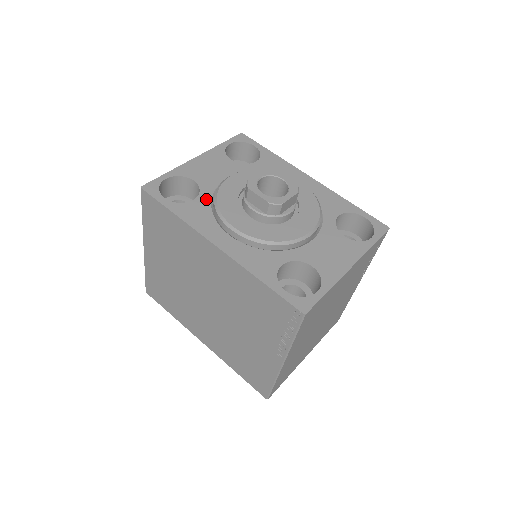
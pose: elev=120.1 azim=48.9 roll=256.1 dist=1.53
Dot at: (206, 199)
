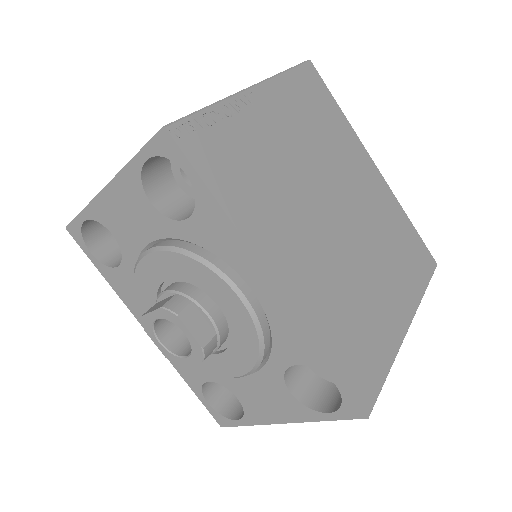
Dot at: (130, 271)
